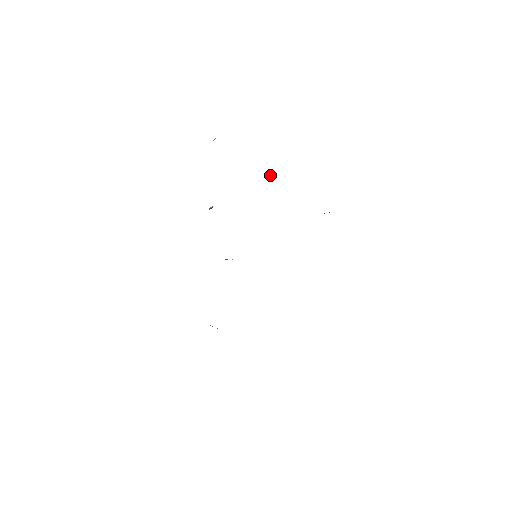
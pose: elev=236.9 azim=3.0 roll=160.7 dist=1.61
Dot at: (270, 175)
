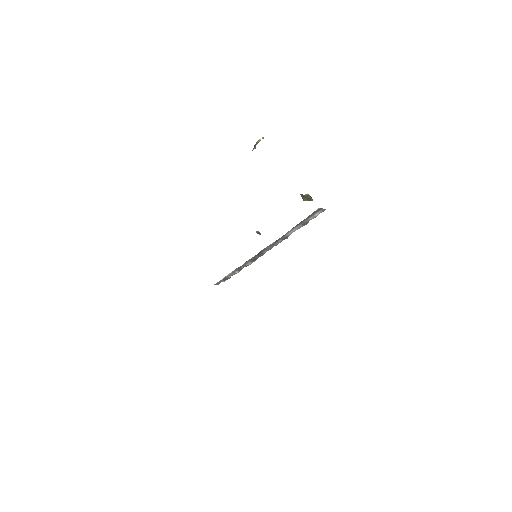
Dot at: (307, 195)
